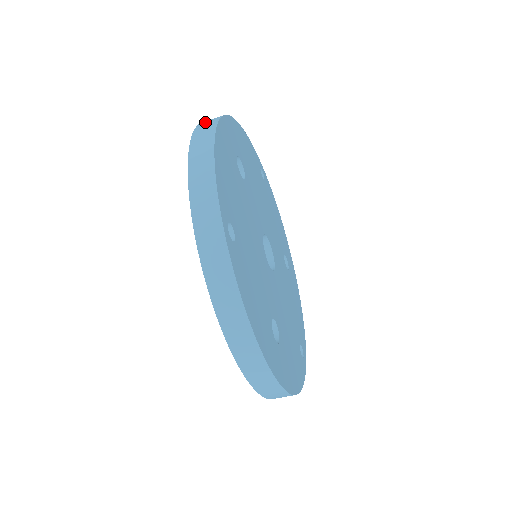
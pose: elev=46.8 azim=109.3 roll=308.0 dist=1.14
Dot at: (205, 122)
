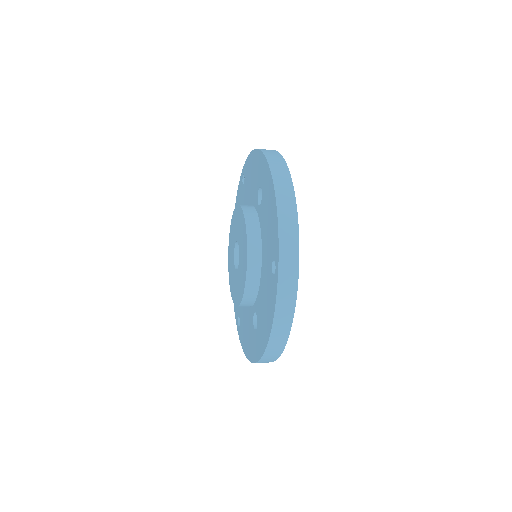
Dot at: (275, 164)
